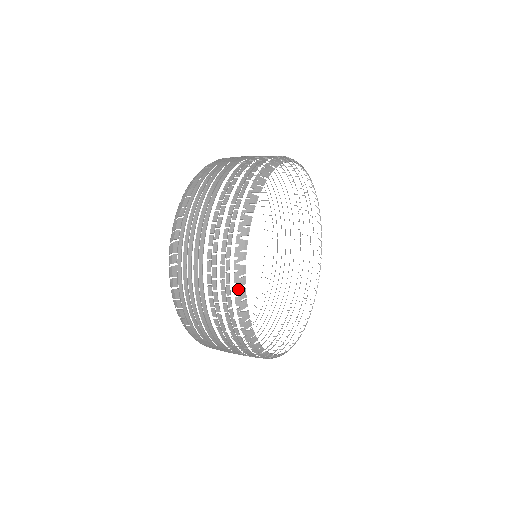
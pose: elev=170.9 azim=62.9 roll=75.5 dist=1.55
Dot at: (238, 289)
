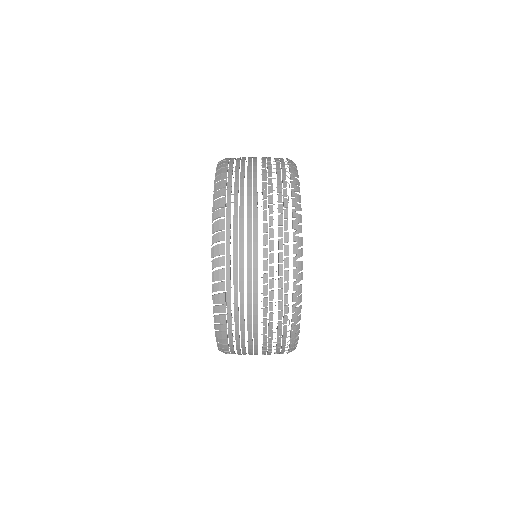
Dot at: (294, 177)
